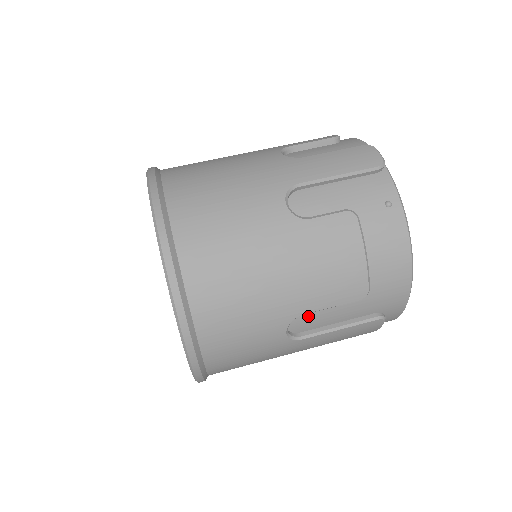
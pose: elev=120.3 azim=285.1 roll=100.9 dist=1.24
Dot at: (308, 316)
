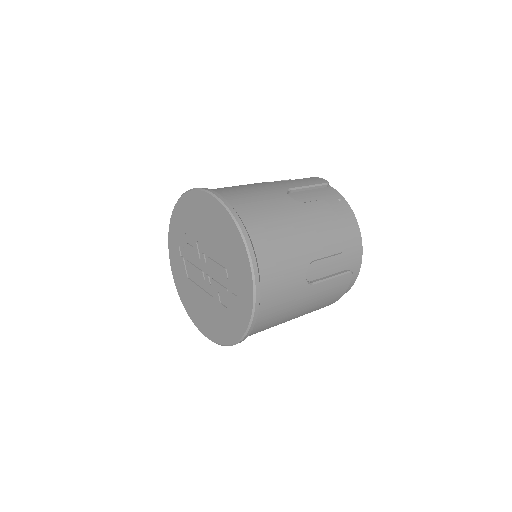
Dot at: (315, 266)
